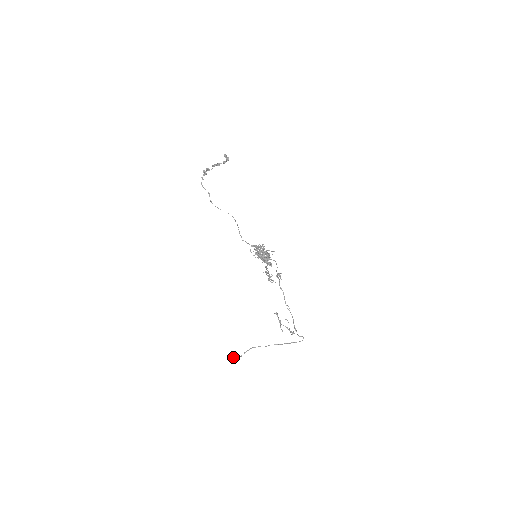
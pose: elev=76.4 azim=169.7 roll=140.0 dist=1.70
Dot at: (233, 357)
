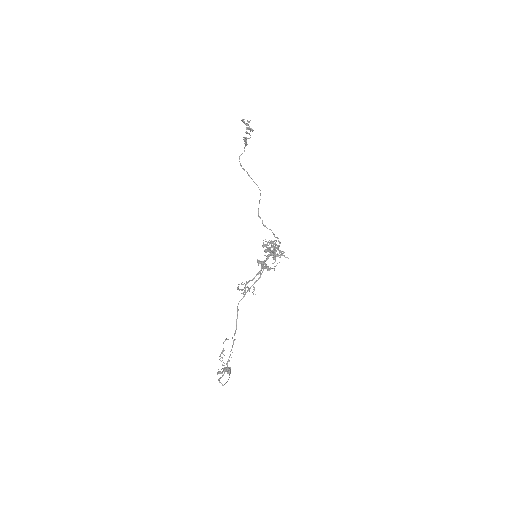
Dot at: occluded
